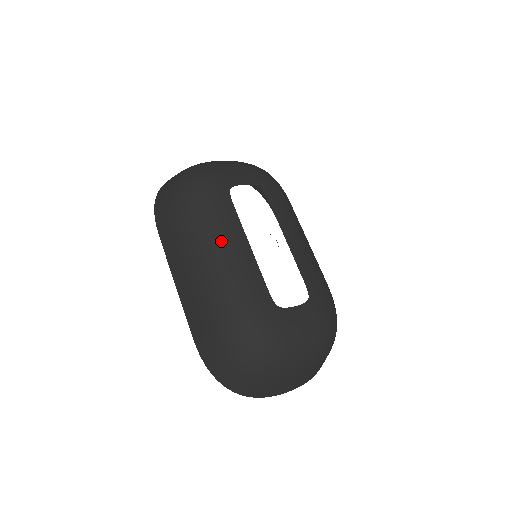
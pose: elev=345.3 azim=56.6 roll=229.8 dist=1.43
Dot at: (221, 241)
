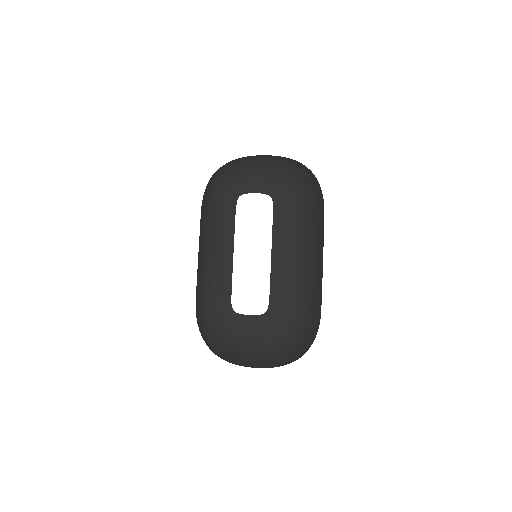
Dot at: (213, 243)
